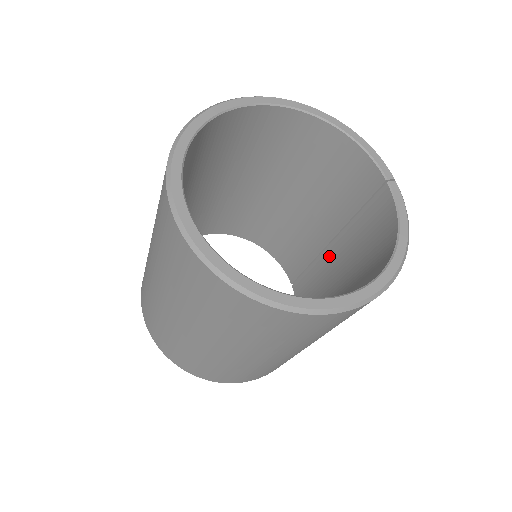
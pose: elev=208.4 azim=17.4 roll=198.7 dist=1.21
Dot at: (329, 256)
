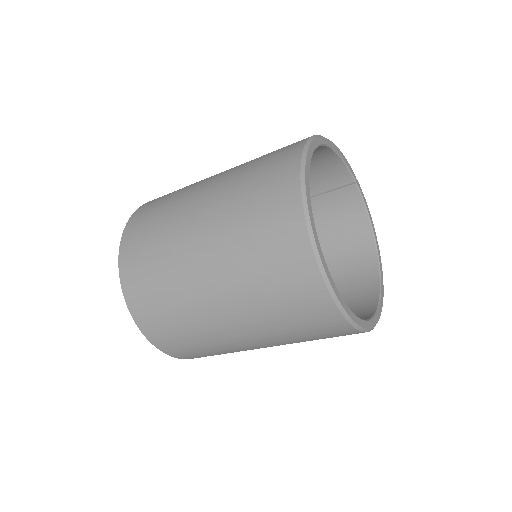
Dot at: occluded
